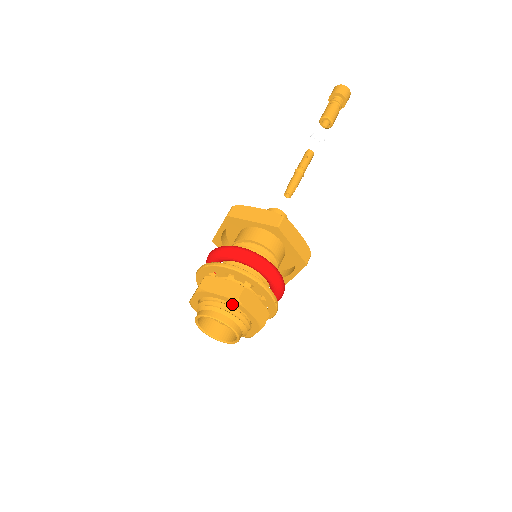
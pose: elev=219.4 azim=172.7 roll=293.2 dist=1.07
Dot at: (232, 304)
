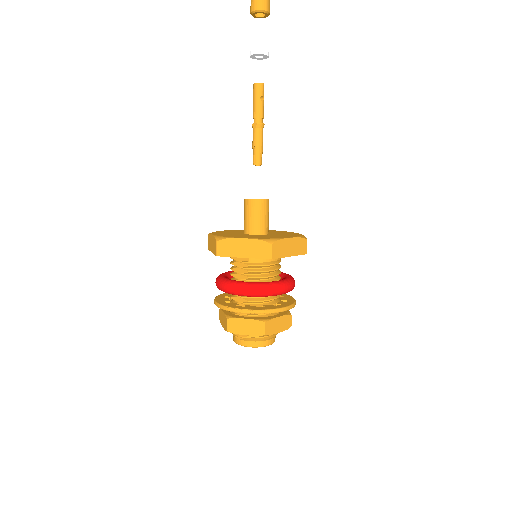
Dot at: occluded
